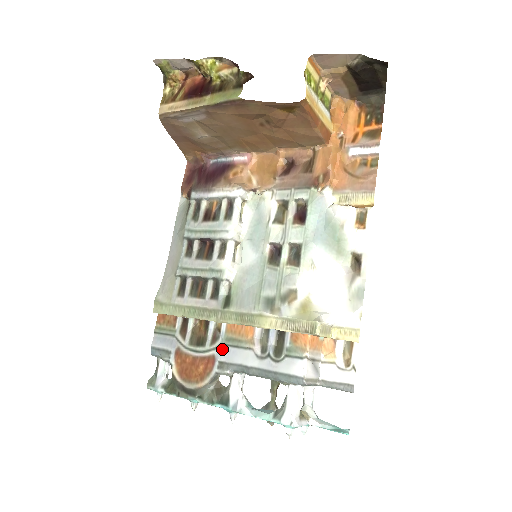
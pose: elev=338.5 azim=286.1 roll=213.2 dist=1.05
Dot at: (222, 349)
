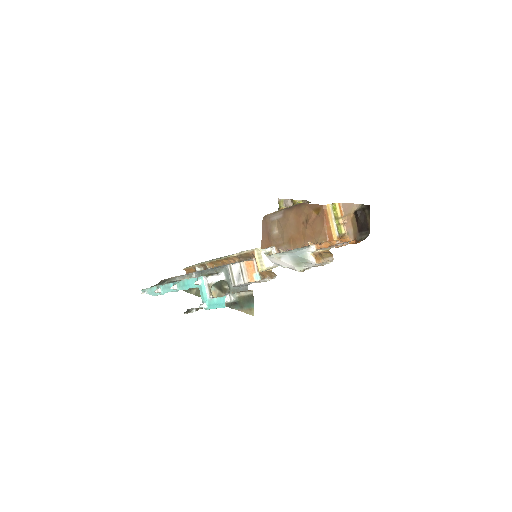
Dot at: occluded
